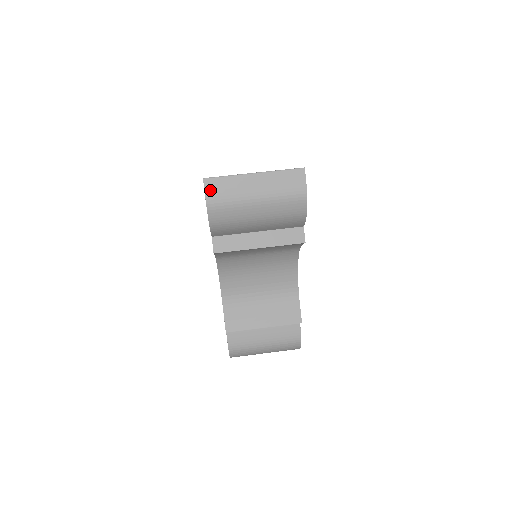
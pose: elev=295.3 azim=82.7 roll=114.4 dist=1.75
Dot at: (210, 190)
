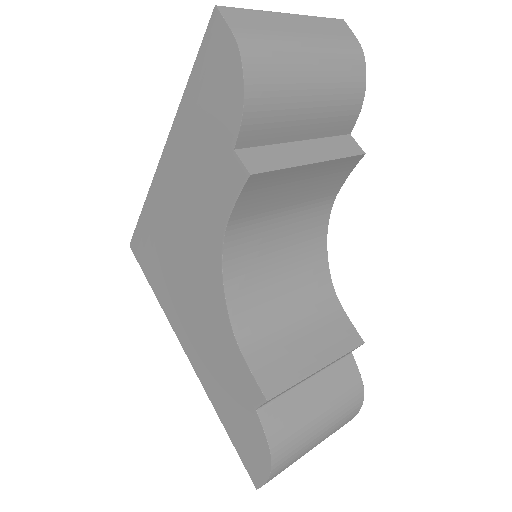
Dot at: (235, 23)
